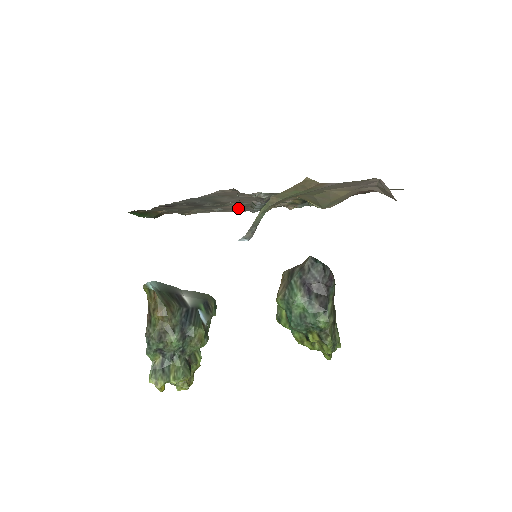
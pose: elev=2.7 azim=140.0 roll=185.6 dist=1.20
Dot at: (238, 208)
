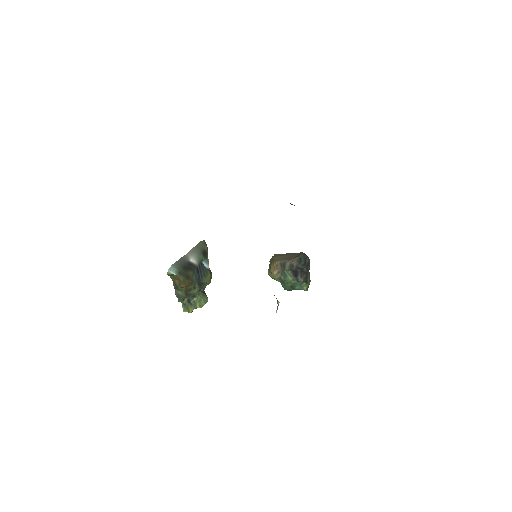
Dot at: occluded
